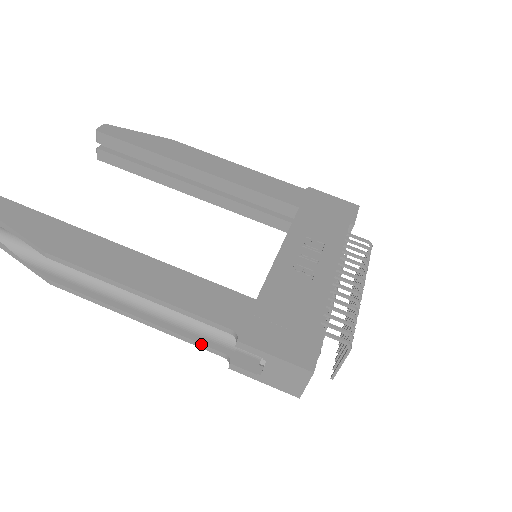
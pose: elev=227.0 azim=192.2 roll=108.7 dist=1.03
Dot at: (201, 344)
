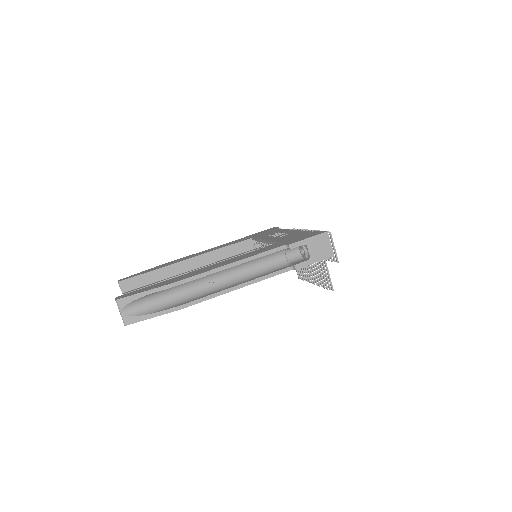
Dot at: (275, 272)
